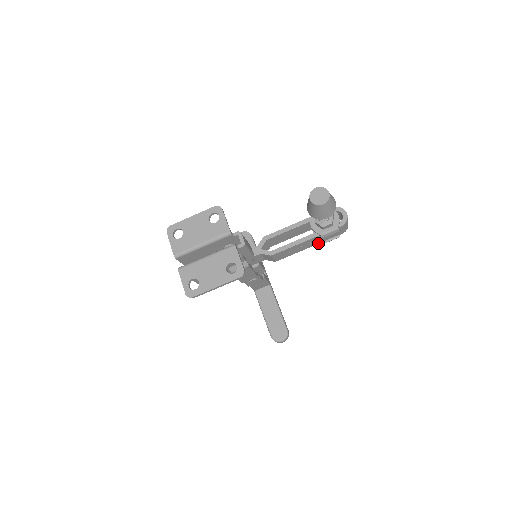
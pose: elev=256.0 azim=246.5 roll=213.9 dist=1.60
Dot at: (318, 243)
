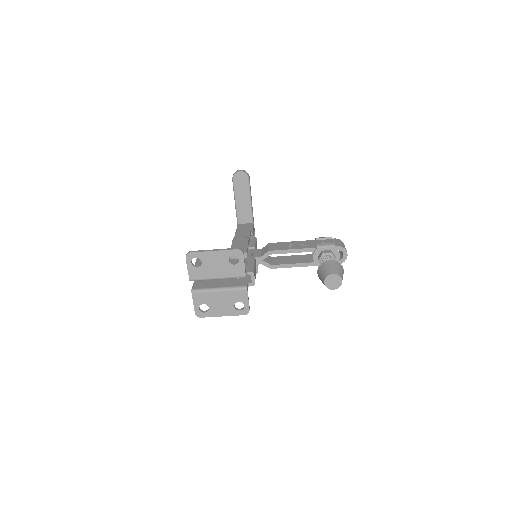
Dot at: occluded
